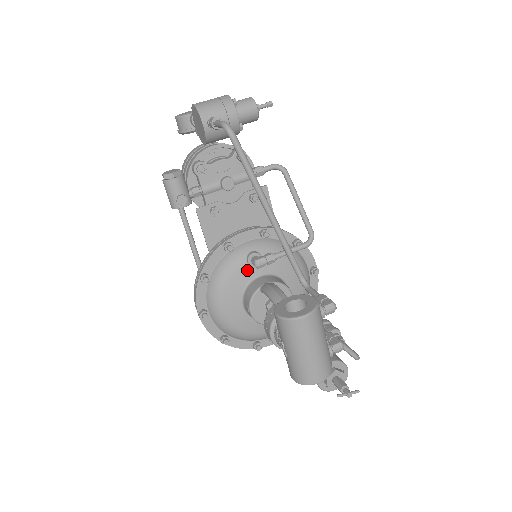
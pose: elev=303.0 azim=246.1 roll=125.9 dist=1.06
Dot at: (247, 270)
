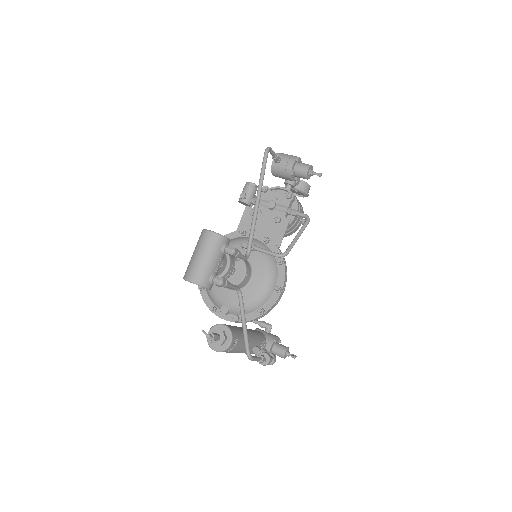
Dot at: (239, 249)
